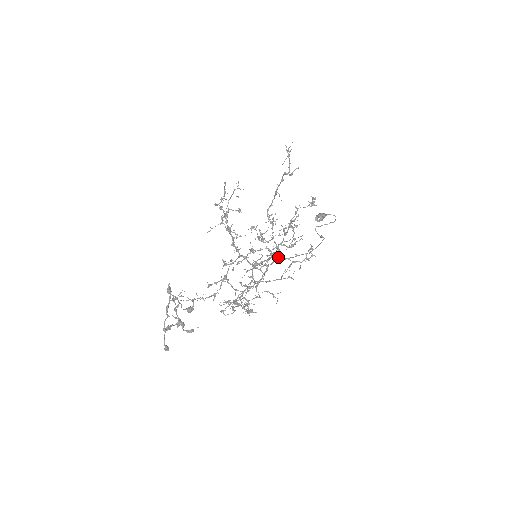
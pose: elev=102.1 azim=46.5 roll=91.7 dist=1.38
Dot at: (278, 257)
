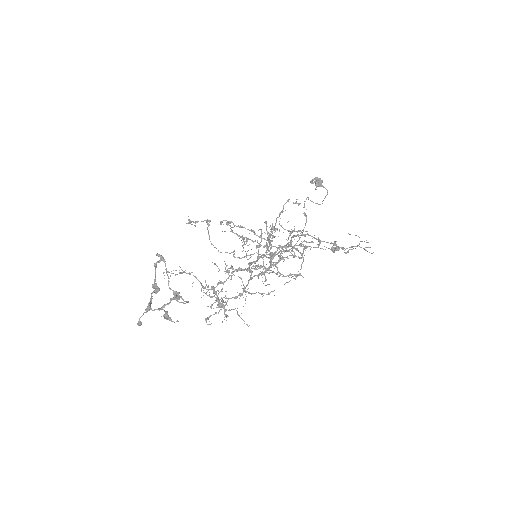
Dot at: (271, 261)
